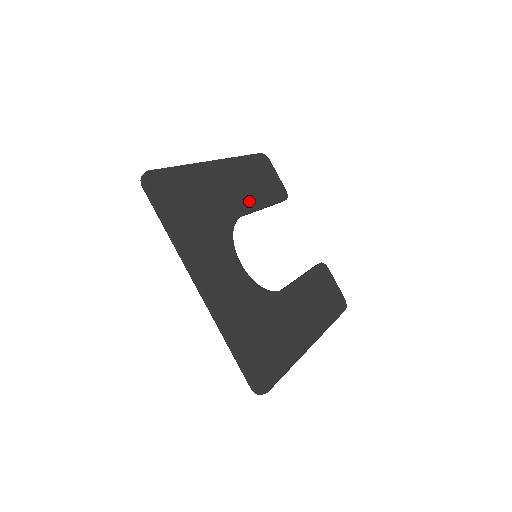
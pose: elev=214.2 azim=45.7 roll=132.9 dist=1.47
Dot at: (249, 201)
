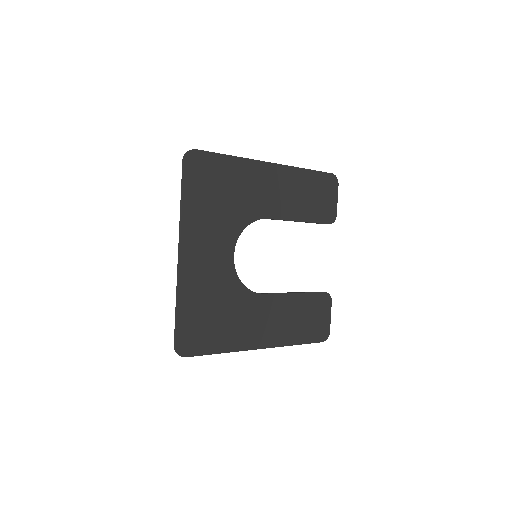
Dot at: (284, 210)
